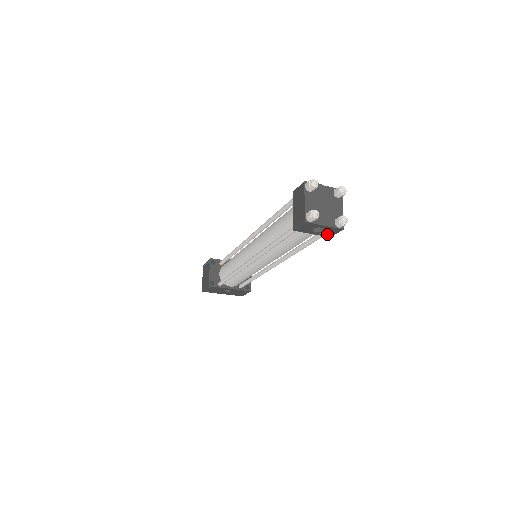
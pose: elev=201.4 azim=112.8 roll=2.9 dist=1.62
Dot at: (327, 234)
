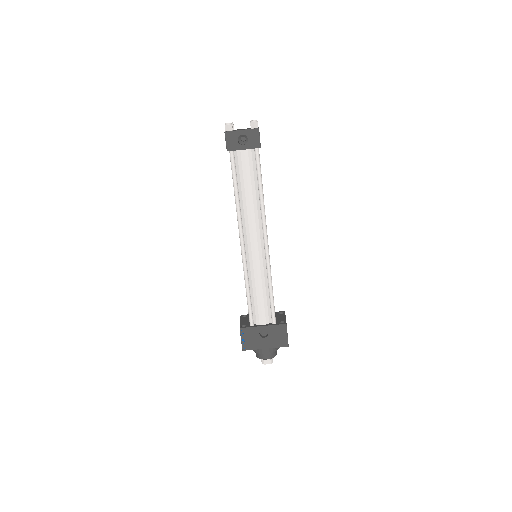
Dot at: (254, 144)
